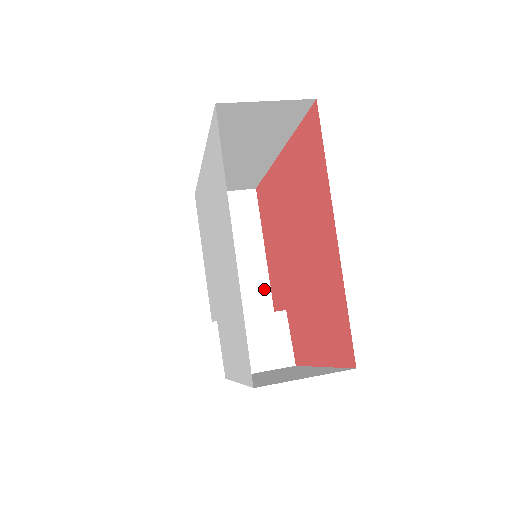
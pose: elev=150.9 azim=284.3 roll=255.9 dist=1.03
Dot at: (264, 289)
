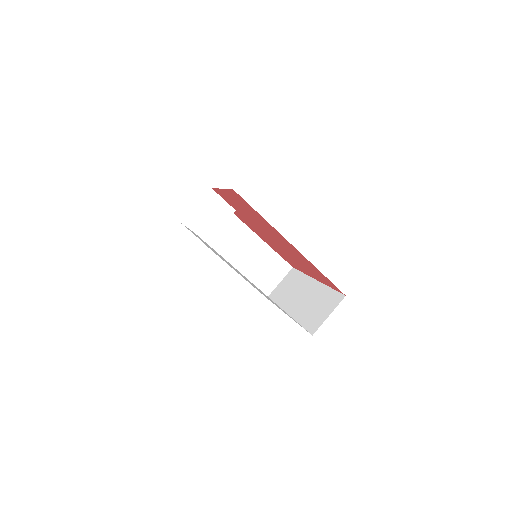
Dot at: occluded
